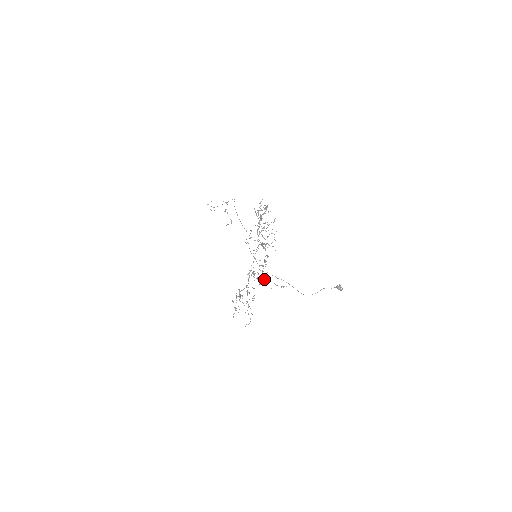
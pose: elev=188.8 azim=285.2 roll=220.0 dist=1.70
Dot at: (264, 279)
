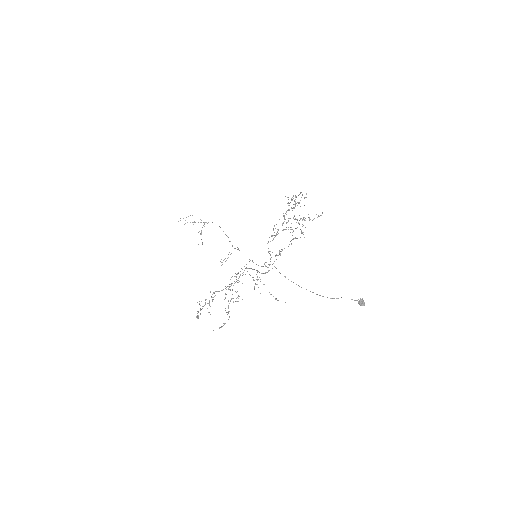
Dot at: (260, 281)
